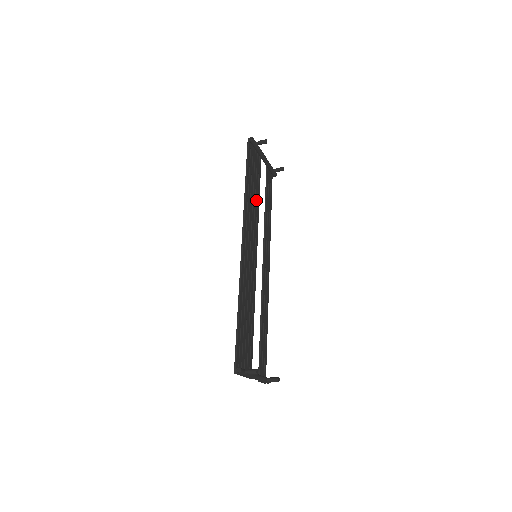
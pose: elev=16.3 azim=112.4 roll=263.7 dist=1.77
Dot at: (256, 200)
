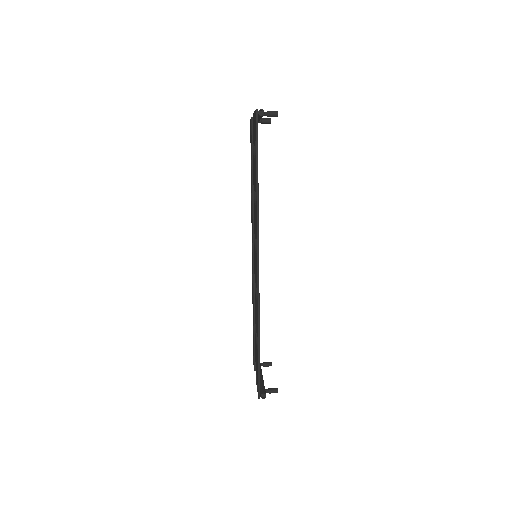
Dot at: occluded
